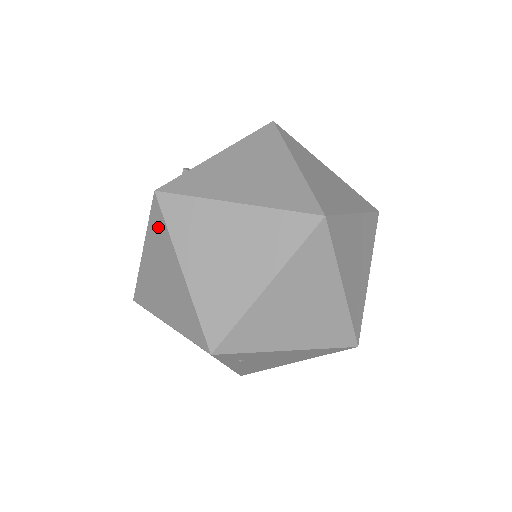
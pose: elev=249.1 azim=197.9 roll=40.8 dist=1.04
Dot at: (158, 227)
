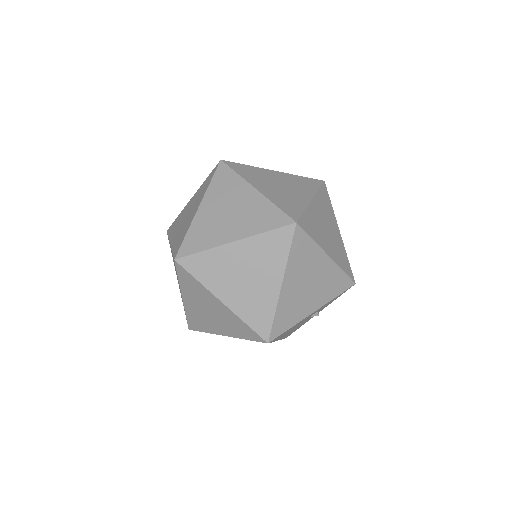
Dot at: occluded
